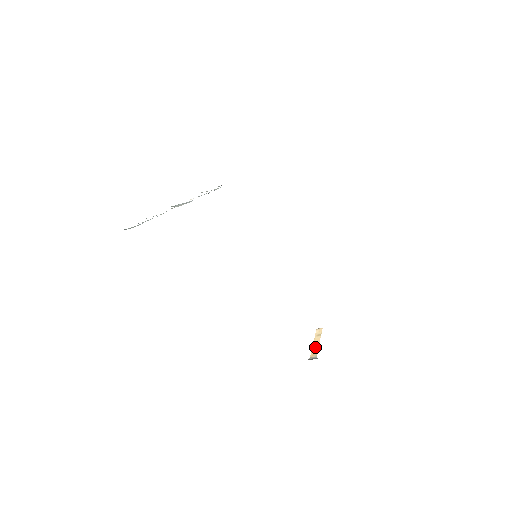
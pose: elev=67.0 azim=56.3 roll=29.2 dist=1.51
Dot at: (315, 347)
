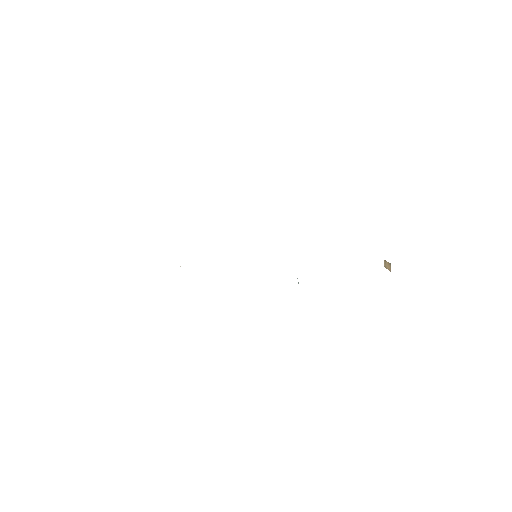
Dot at: (388, 266)
